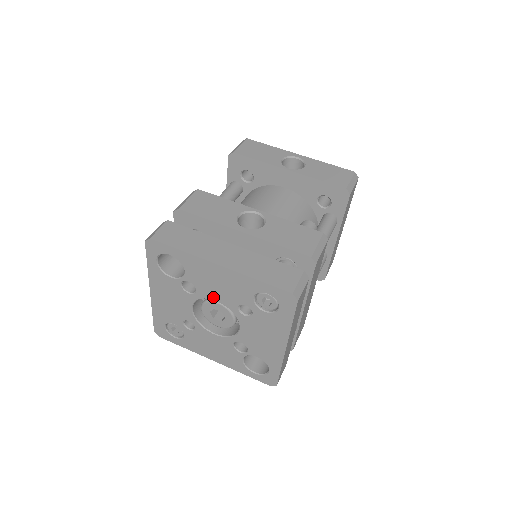
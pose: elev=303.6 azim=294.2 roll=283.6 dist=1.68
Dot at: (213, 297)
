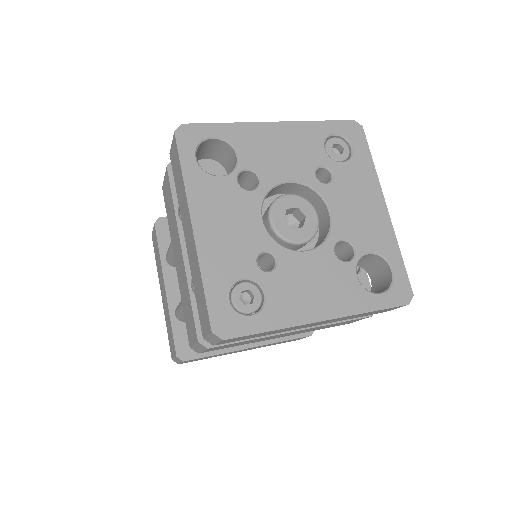
Dot at: (283, 177)
